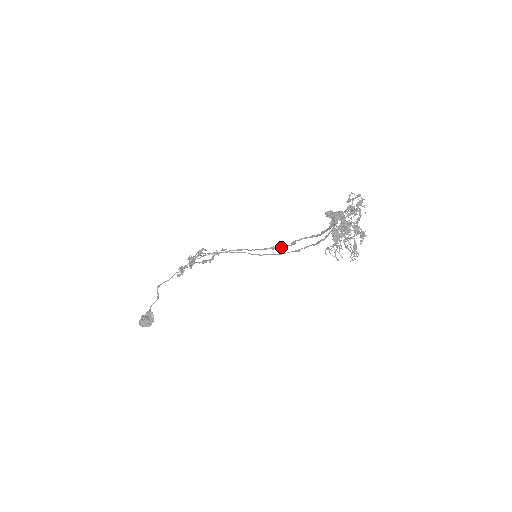
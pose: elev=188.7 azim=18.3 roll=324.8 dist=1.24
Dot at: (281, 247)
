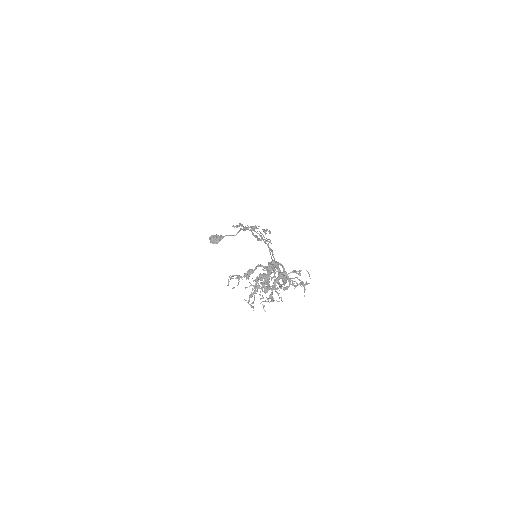
Dot at: occluded
